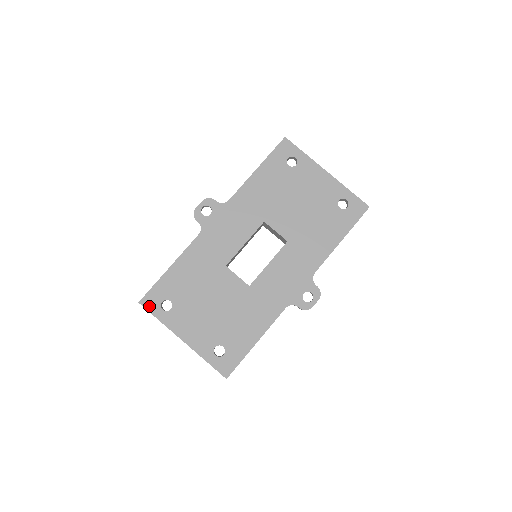
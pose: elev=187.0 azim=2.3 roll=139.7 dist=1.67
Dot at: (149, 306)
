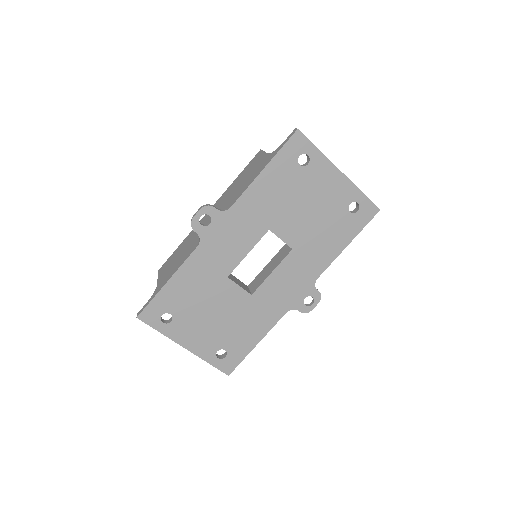
Dot at: (148, 320)
